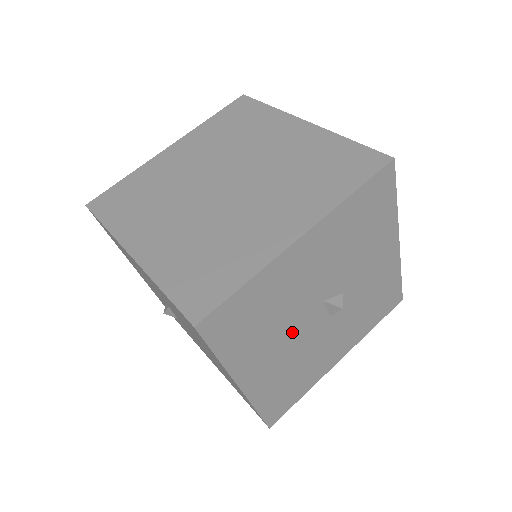
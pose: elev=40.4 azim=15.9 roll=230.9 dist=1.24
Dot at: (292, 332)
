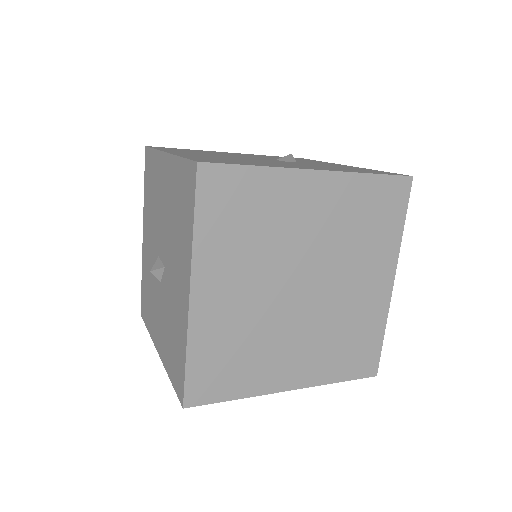
Dot at: occluded
